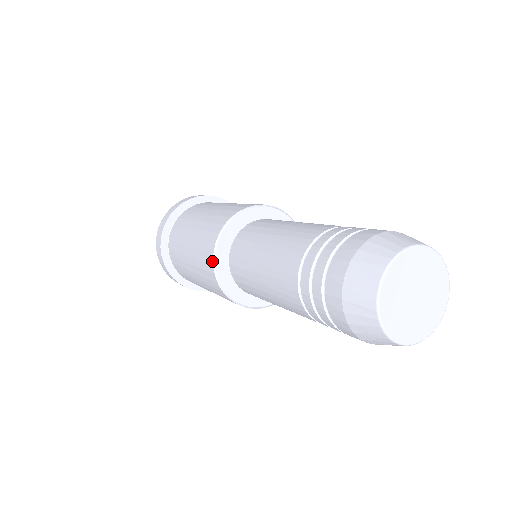
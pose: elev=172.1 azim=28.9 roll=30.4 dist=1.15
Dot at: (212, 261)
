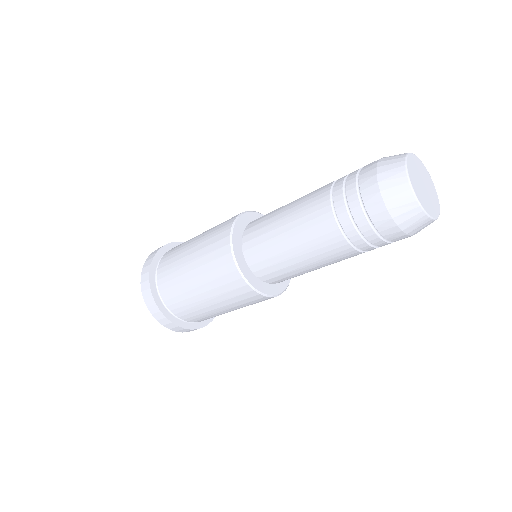
Dot at: (241, 213)
